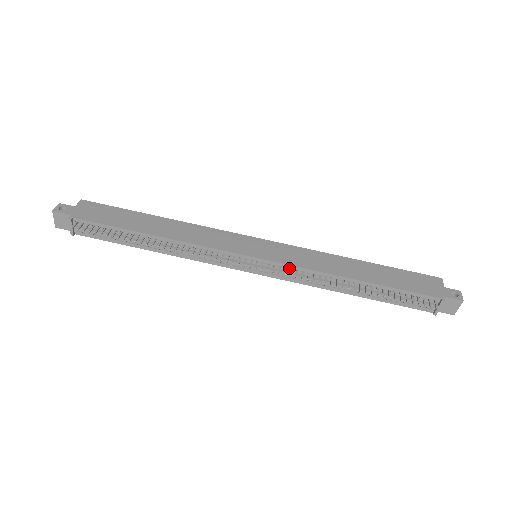
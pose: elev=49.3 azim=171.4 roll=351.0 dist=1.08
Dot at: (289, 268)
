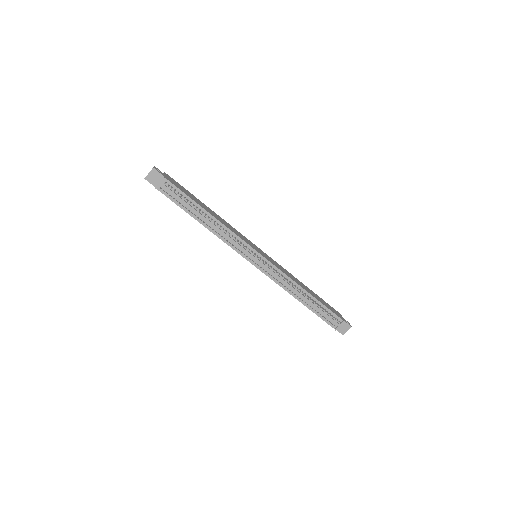
Dot at: (275, 269)
